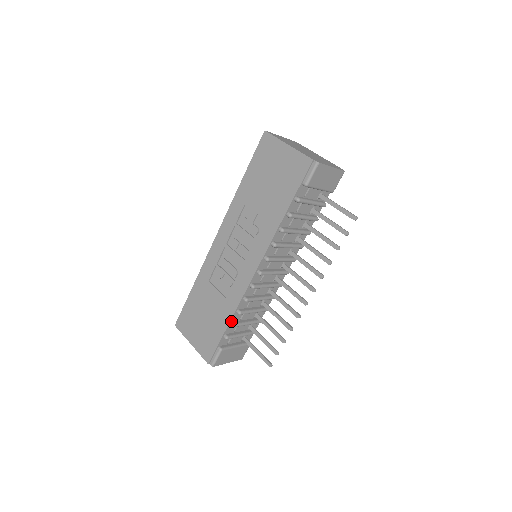
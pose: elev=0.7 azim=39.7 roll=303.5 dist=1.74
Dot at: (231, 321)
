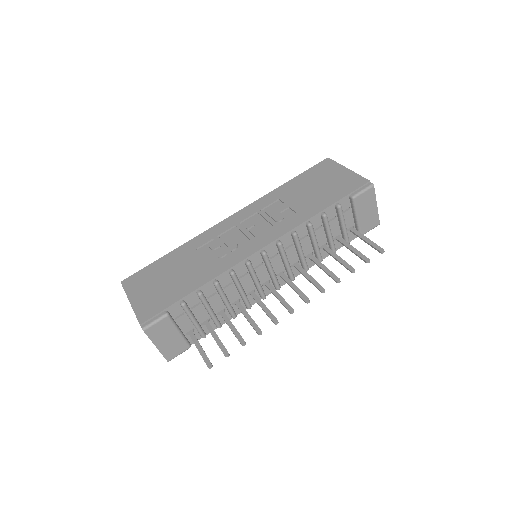
Dot at: (201, 288)
